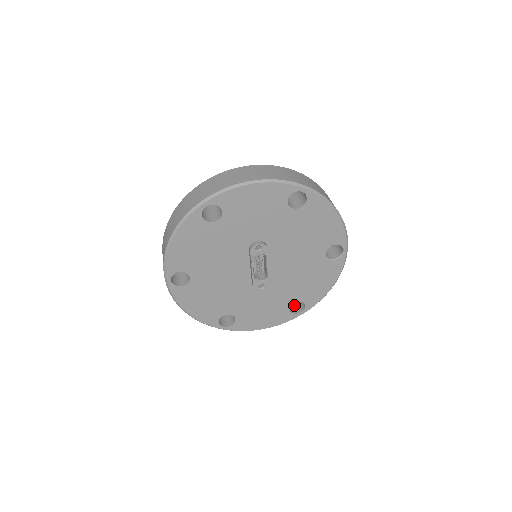
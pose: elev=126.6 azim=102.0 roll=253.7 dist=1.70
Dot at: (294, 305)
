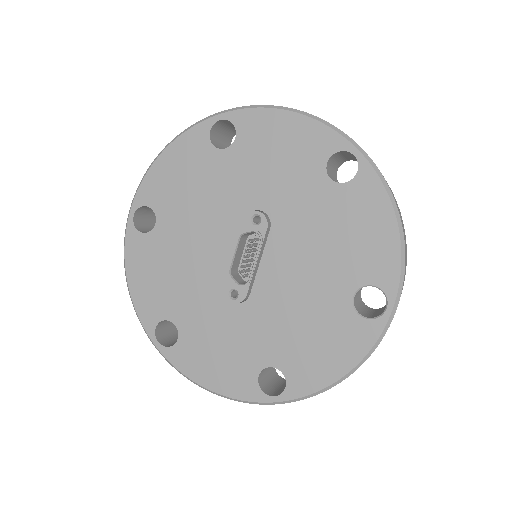
Dot at: (274, 387)
